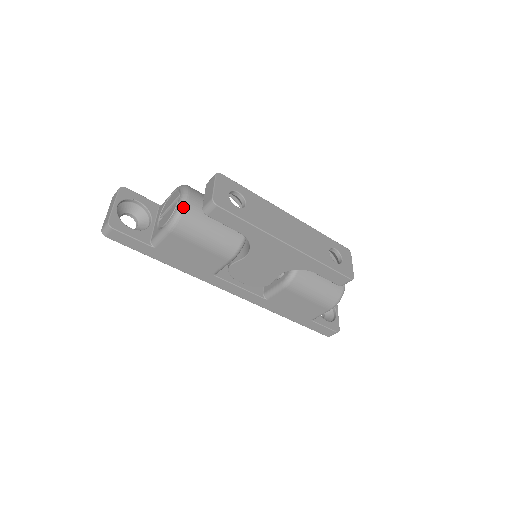
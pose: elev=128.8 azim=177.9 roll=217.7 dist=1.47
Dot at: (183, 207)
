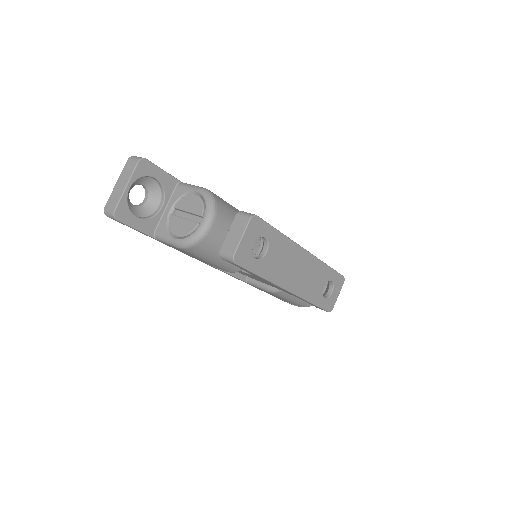
Dot at: (200, 238)
